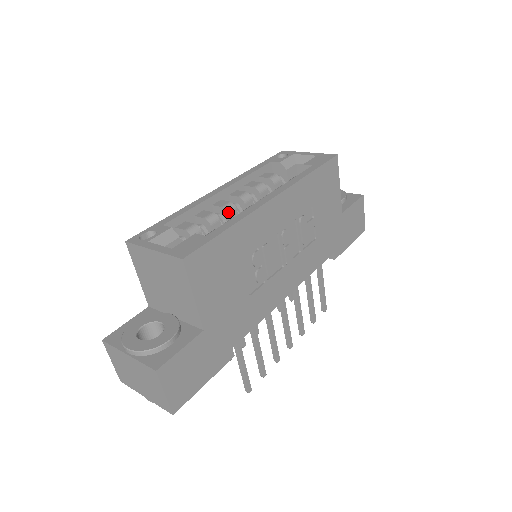
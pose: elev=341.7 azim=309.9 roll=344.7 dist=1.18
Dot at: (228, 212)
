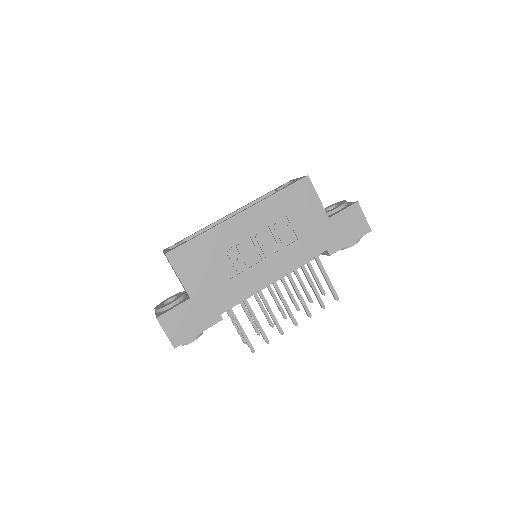
Dot at: occluded
